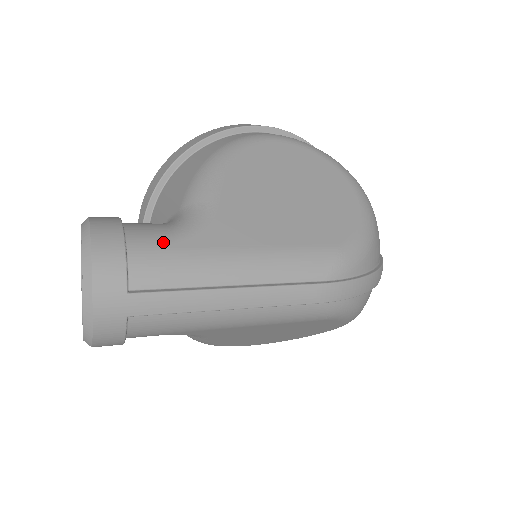
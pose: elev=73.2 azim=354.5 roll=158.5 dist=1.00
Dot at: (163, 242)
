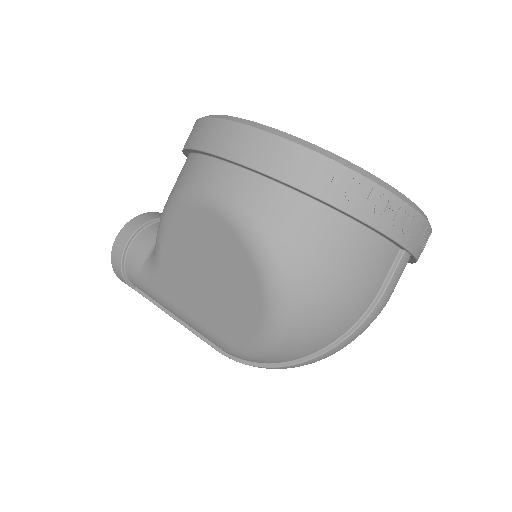
Dot at: (138, 276)
